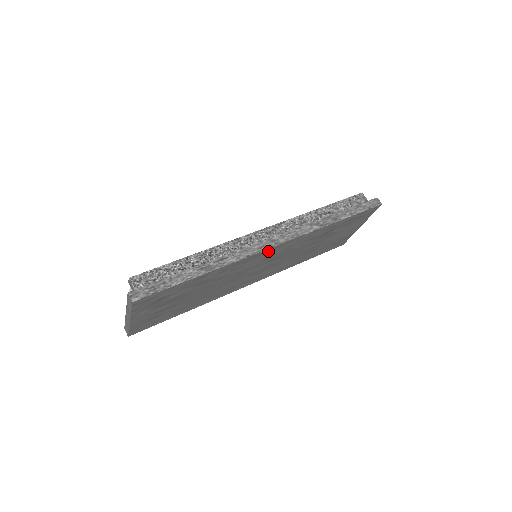
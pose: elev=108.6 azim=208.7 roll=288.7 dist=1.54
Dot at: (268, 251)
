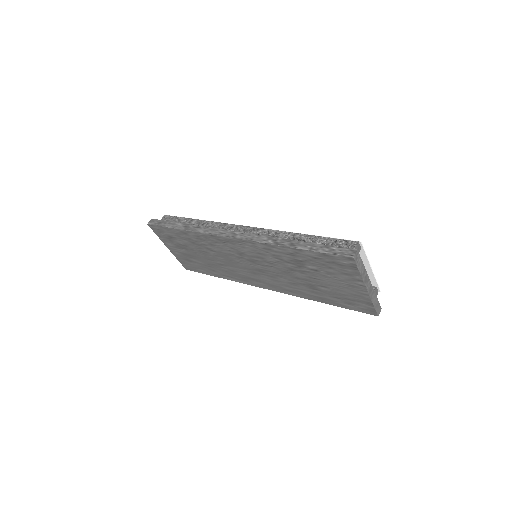
Dot at: (230, 241)
